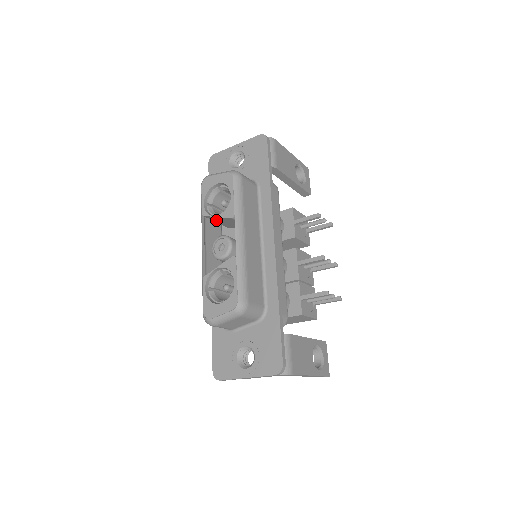
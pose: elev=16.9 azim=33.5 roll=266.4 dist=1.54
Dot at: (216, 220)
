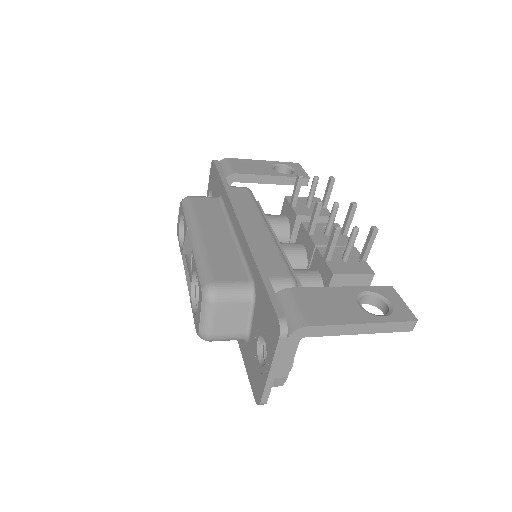
Dot at: occluded
